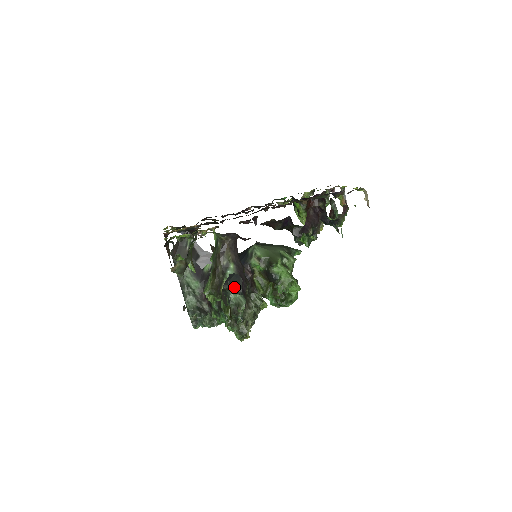
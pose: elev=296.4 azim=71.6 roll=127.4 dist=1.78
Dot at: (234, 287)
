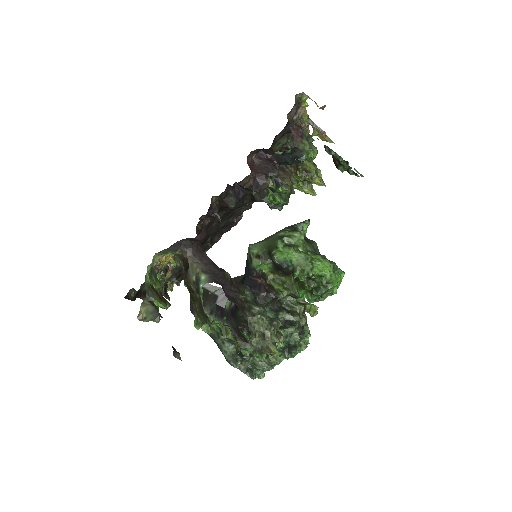
Dot at: occluded
